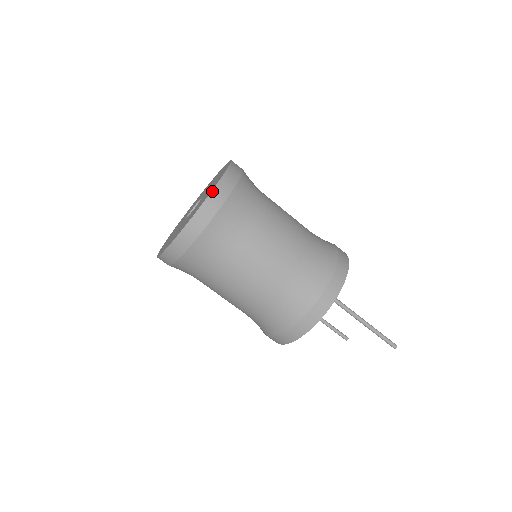
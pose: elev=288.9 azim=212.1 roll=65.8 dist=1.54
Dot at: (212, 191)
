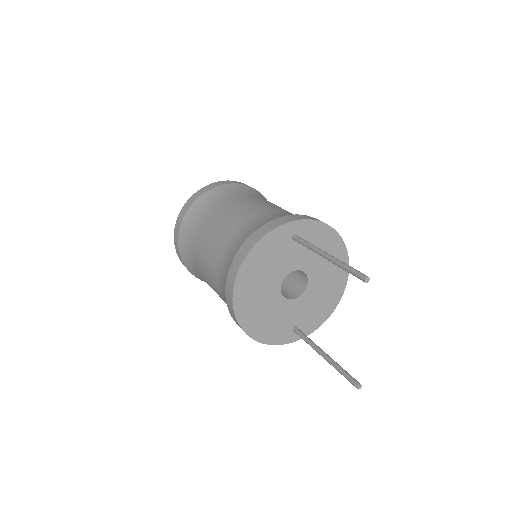
Dot at: (224, 181)
